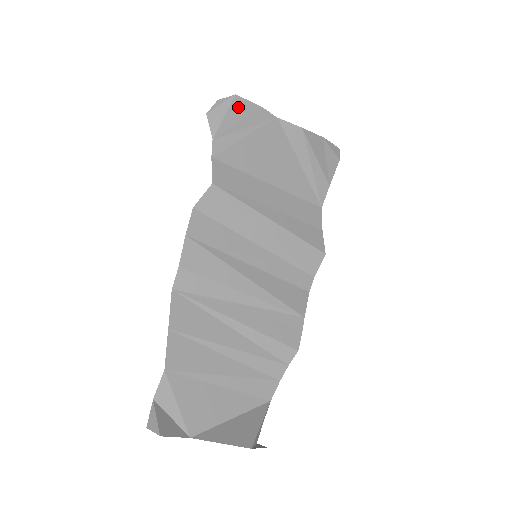
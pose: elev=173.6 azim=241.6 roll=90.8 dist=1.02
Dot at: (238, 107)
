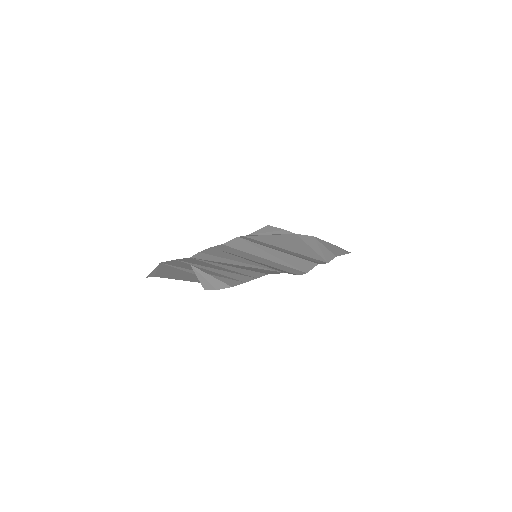
Dot at: (268, 228)
